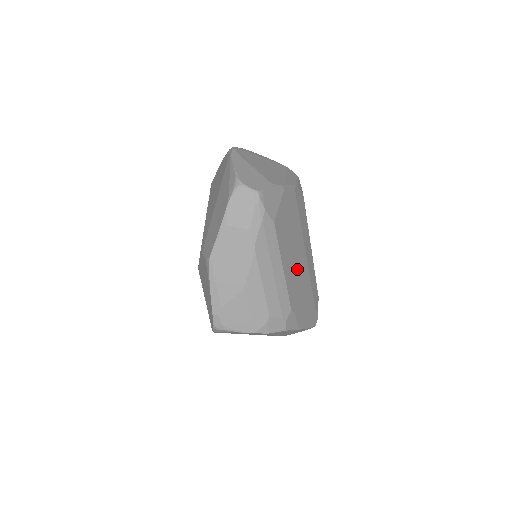
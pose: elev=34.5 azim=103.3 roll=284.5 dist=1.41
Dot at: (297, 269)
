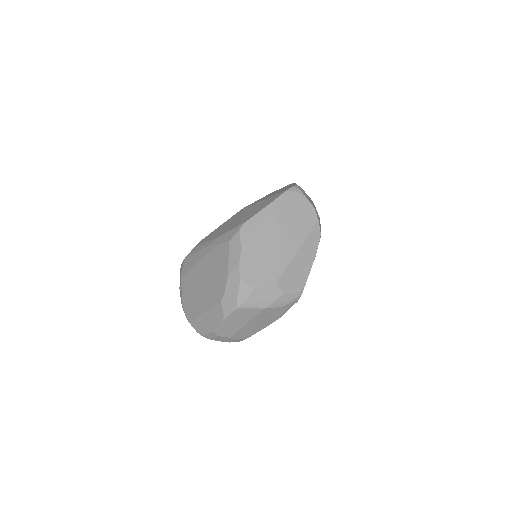
Dot at: occluded
